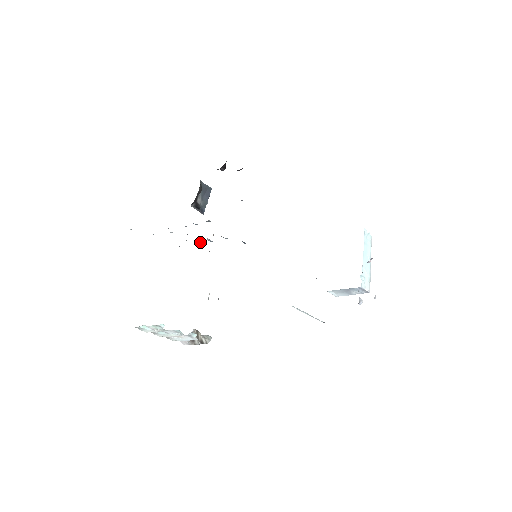
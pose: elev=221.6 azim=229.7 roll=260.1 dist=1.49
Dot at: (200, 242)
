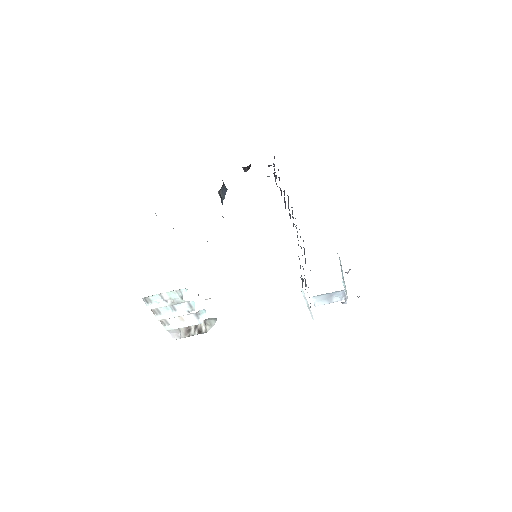
Dot at: occluded
